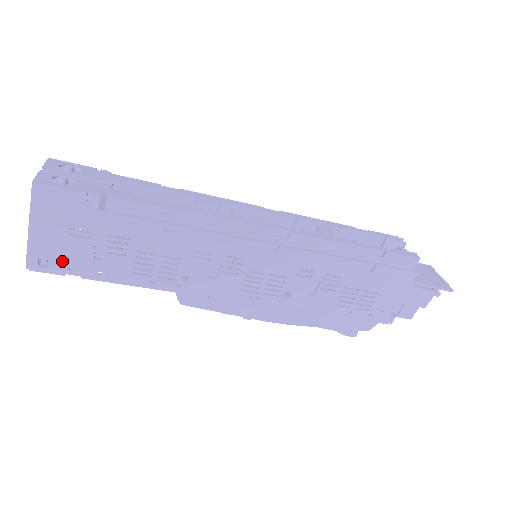
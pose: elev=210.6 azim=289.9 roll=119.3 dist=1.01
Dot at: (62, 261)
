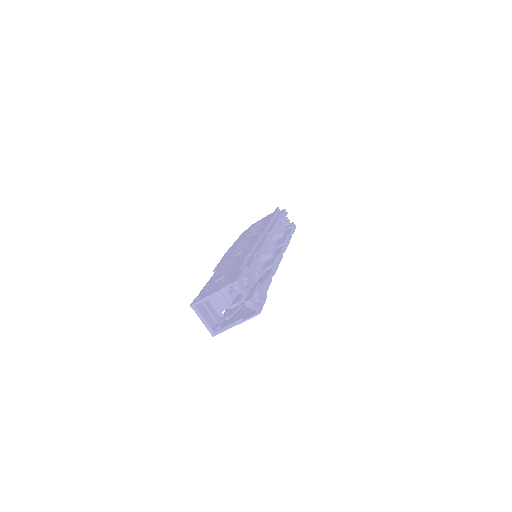
Dot at: occluded
